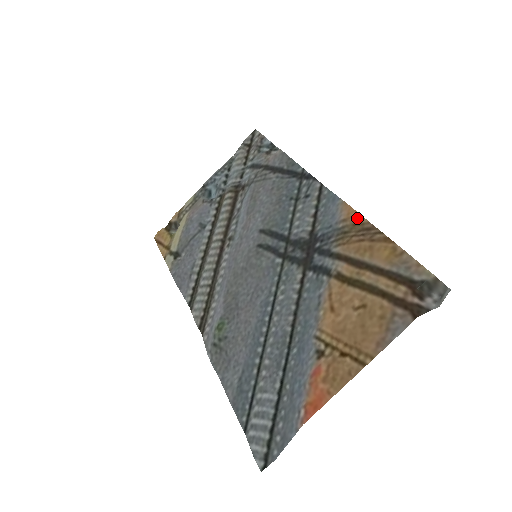
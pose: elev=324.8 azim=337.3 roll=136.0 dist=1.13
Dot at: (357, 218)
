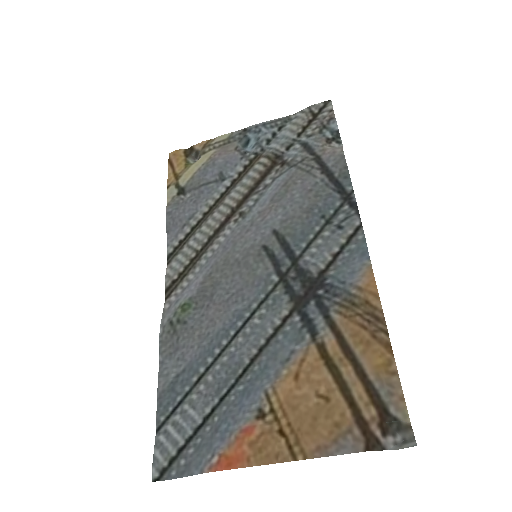
Dot at: (374, 297)
